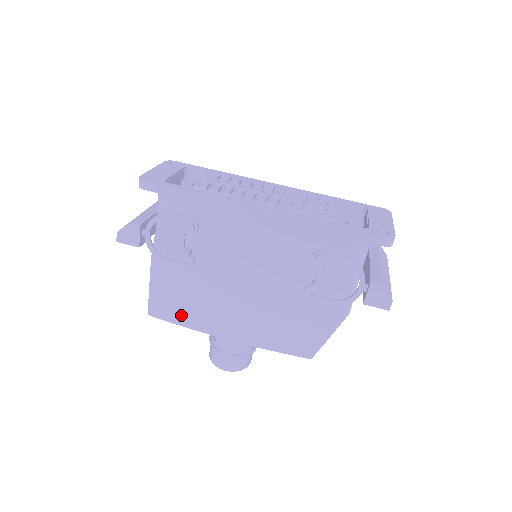
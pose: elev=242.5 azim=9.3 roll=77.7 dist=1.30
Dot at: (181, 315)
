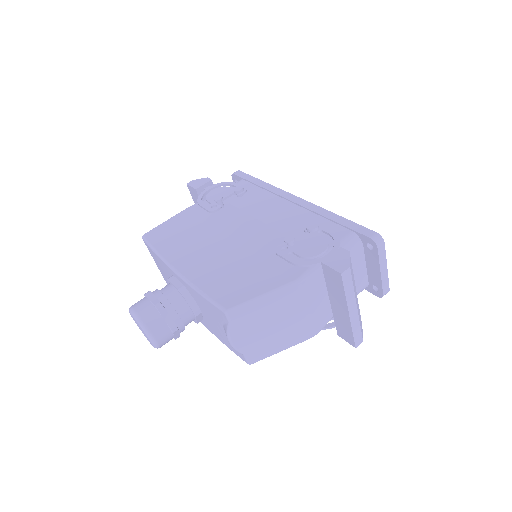
Dot at: (164, 242)
